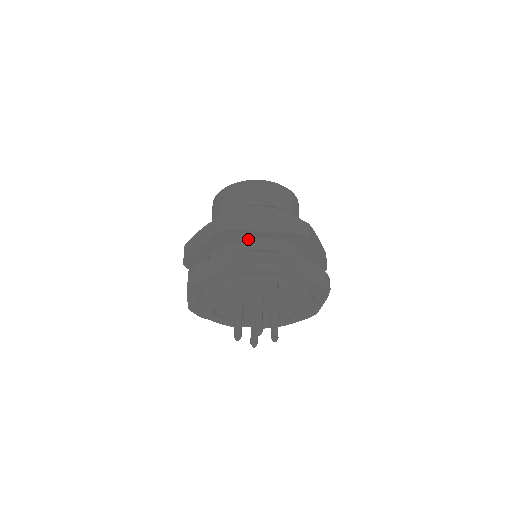
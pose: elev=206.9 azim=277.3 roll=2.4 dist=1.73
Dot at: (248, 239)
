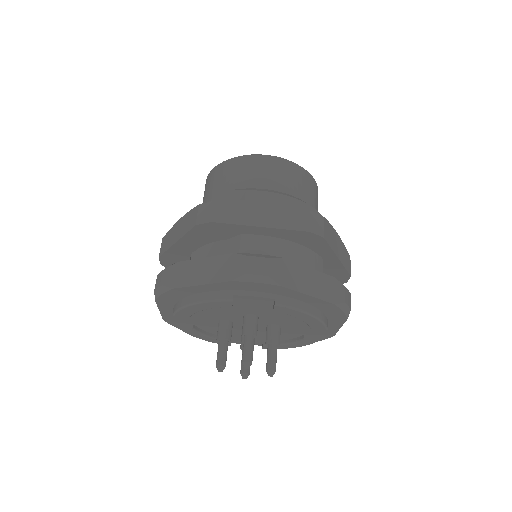
Dot at: (238, 236)
